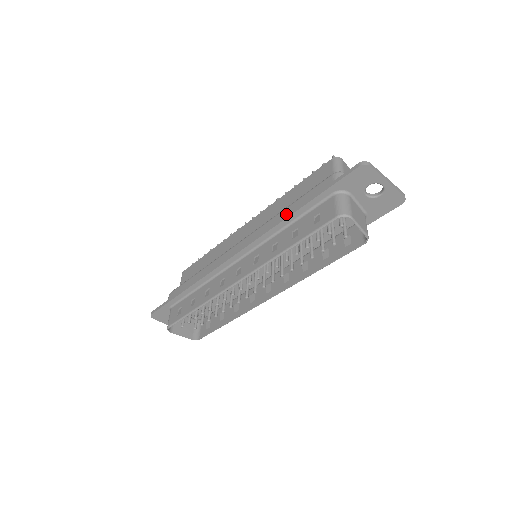
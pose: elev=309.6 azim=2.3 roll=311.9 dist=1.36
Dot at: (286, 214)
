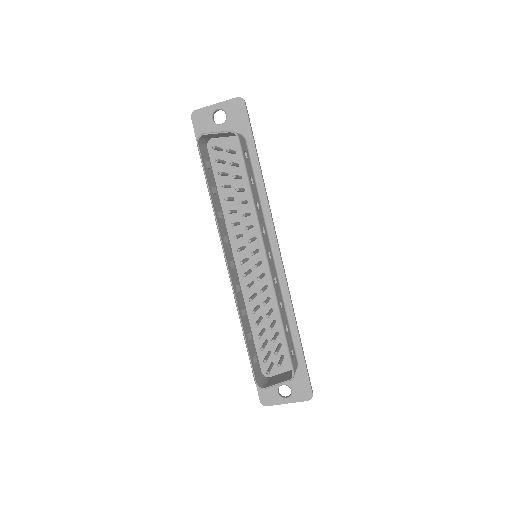
Dot at: occluded
